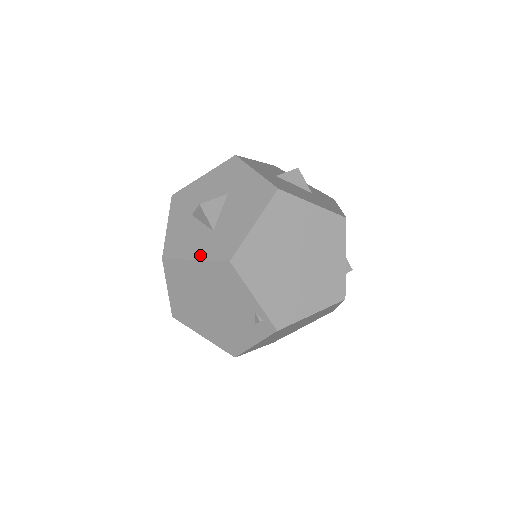
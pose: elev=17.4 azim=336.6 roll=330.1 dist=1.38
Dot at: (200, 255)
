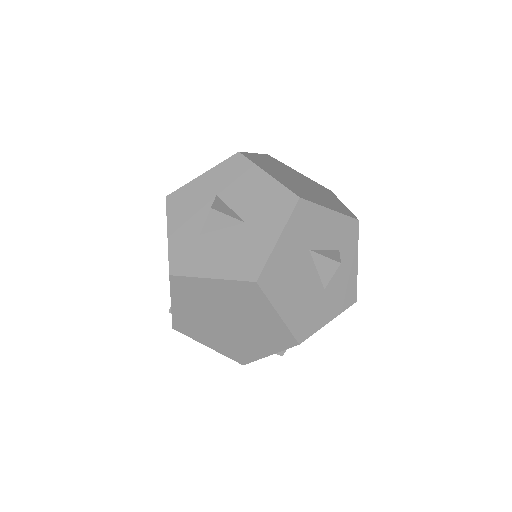
Dot at: (172, 238)
